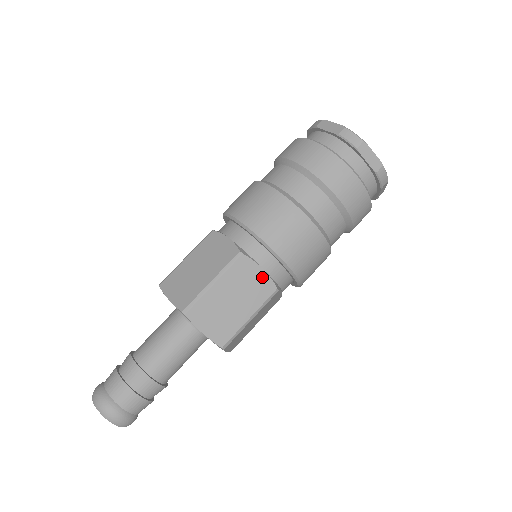
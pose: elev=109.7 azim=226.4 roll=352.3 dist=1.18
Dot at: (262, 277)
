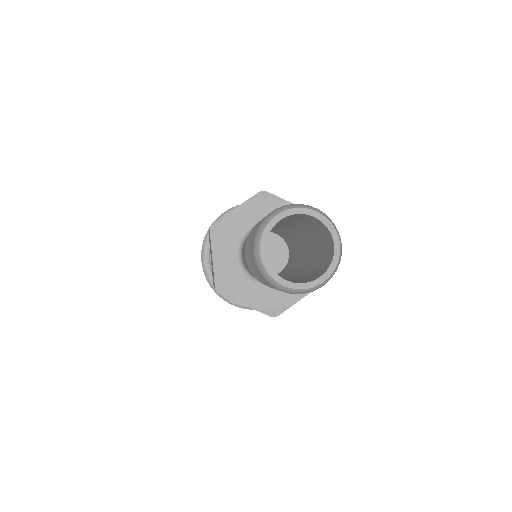
Dot at: occluded
